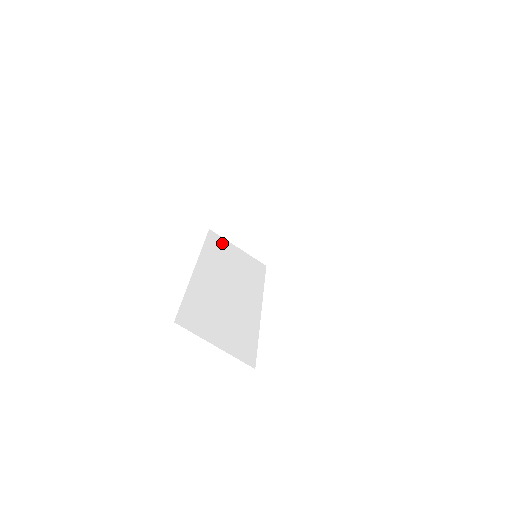
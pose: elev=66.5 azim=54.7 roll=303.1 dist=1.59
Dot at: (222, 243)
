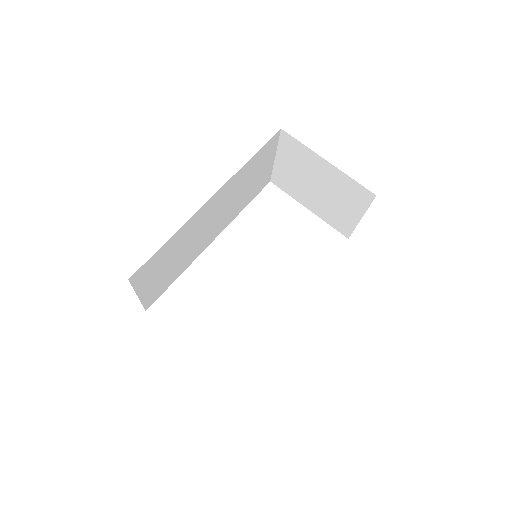
Dot at: (269, 152)
